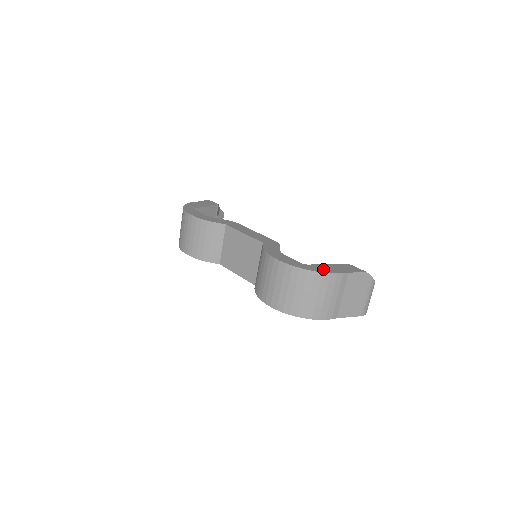
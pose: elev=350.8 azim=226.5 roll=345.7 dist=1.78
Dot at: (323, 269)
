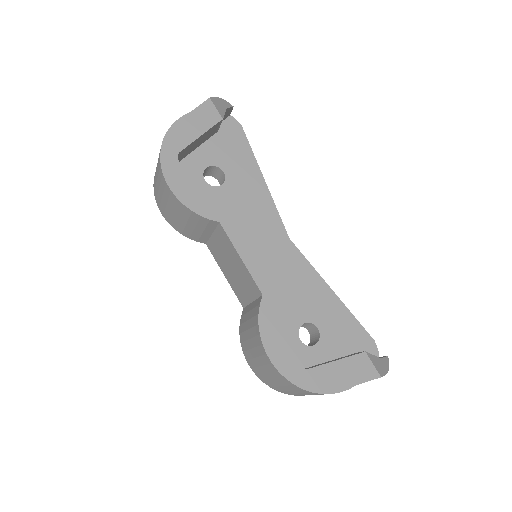
Dot at: (325, 382)
